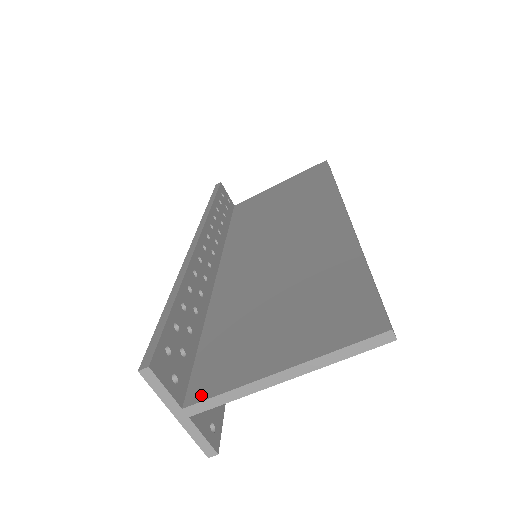
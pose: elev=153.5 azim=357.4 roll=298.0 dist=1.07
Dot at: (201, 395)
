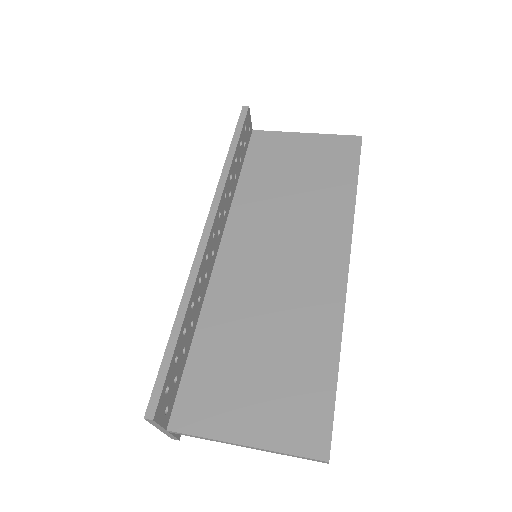
Dot at: (183, 426)
